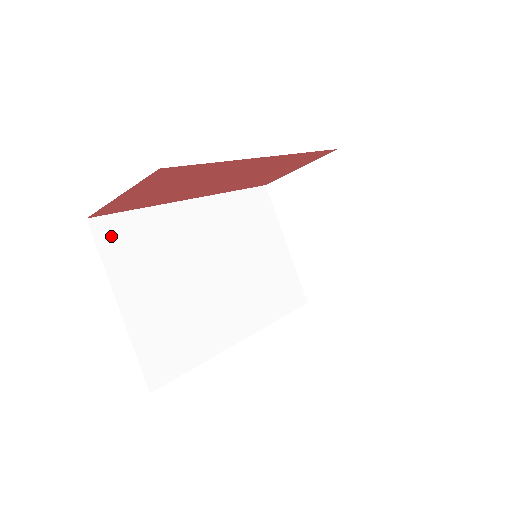
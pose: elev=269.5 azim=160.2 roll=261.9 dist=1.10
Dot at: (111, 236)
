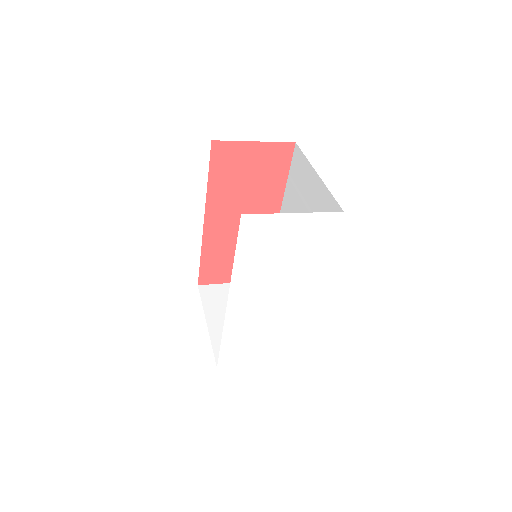
Dot at: occluded
